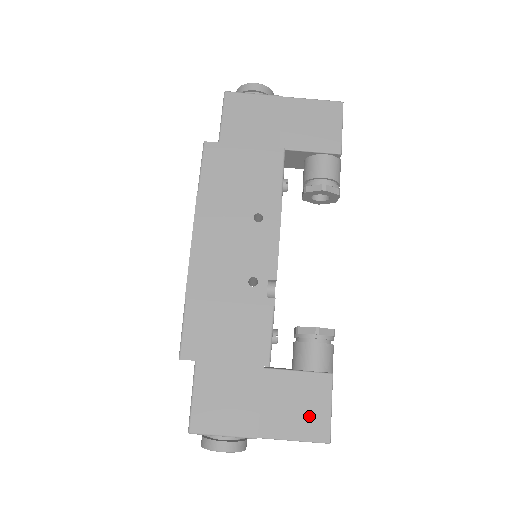
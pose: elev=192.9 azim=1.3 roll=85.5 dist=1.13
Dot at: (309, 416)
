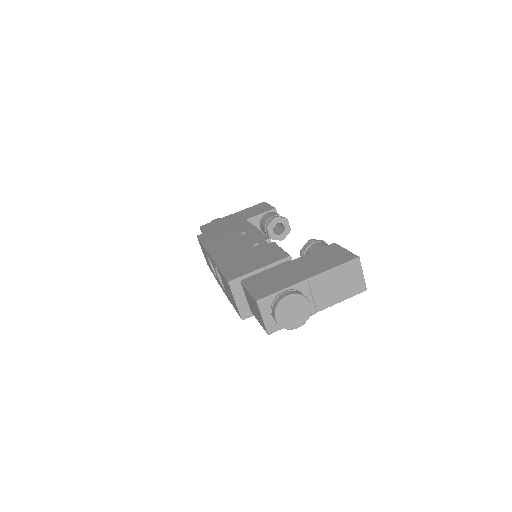
Dot at: (335, 258)
